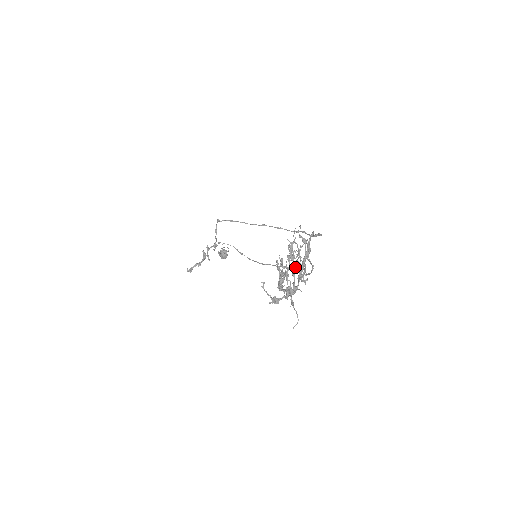
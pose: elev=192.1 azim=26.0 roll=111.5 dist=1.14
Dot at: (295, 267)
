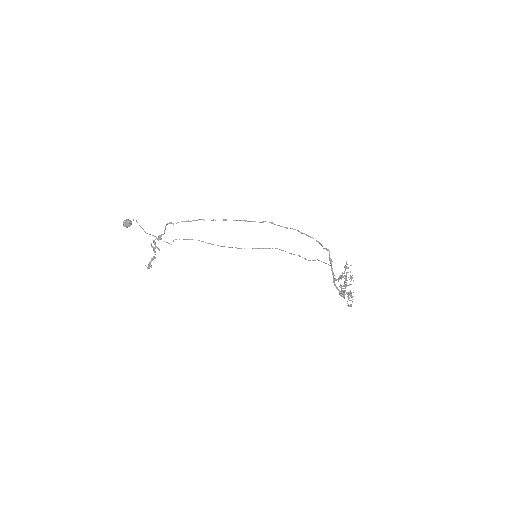
Dot at: occluded
